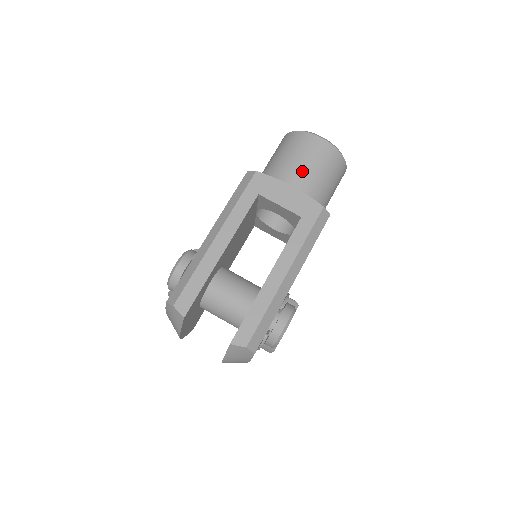
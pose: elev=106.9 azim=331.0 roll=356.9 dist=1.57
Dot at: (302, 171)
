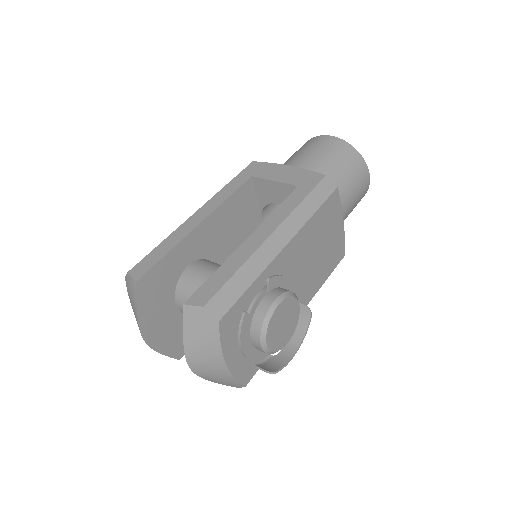
Dot at: (306, 159)
